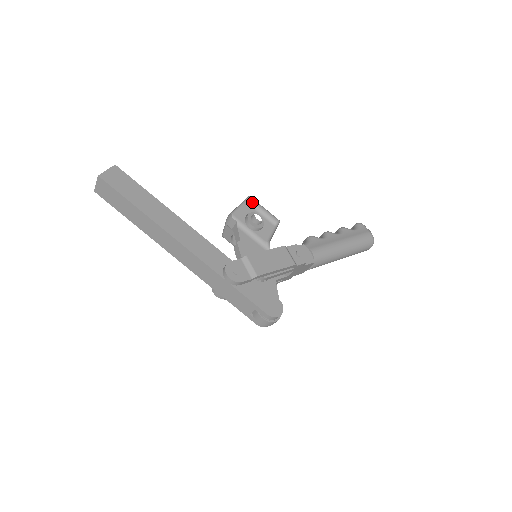
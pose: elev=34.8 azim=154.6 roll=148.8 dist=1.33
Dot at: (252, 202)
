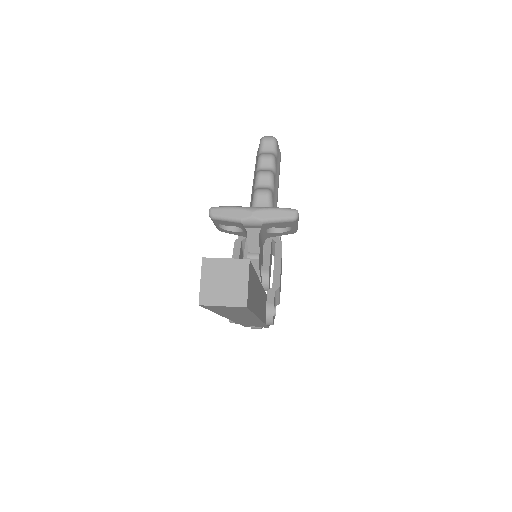
Dot at: occluded
